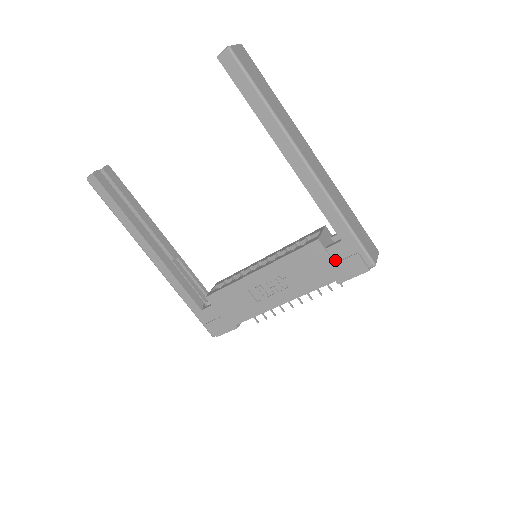
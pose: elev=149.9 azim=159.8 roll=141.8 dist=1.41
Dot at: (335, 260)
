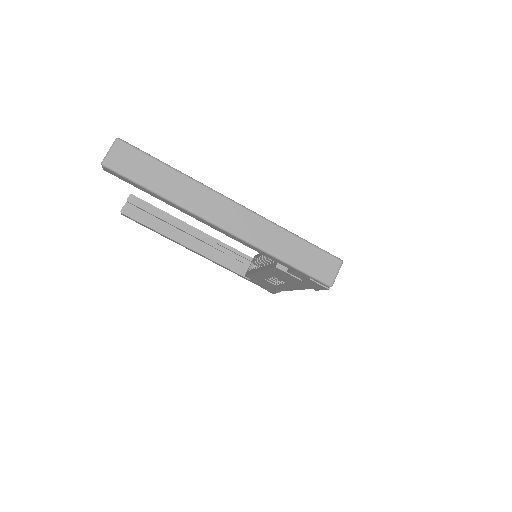
Dot at: (300, 278)
